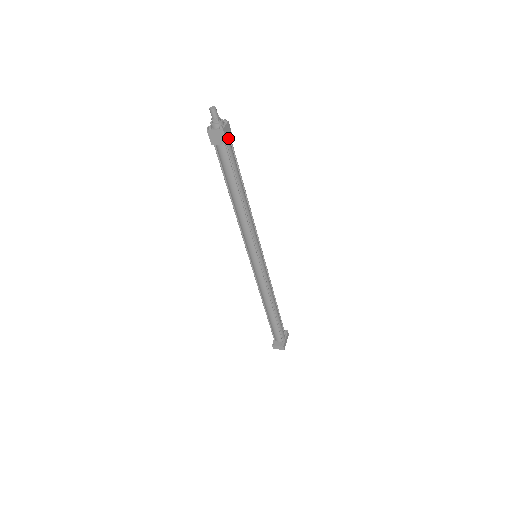
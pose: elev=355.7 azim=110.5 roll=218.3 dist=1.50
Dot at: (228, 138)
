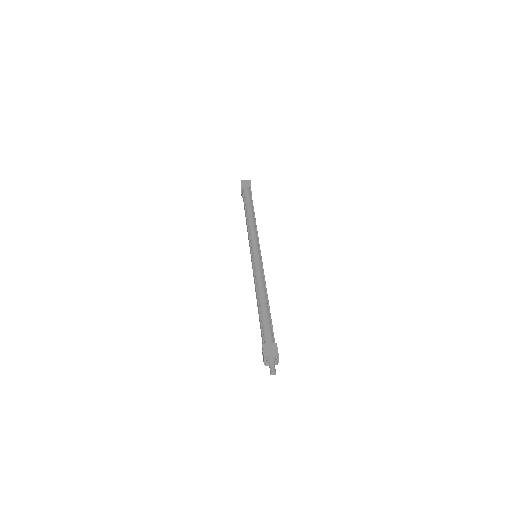
Dot at: occluded
